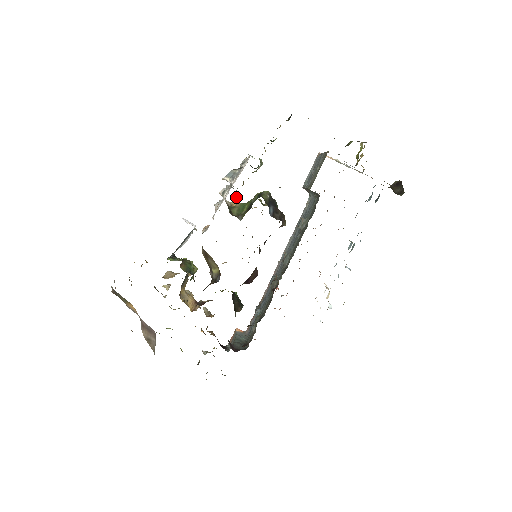
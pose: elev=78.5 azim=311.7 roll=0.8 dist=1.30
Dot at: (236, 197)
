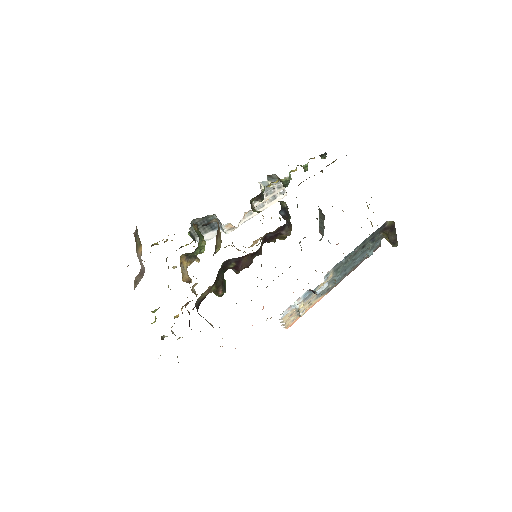
Dot at: (261, 200)
